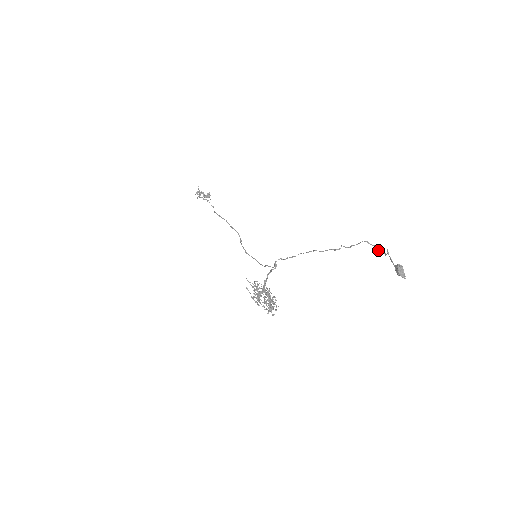
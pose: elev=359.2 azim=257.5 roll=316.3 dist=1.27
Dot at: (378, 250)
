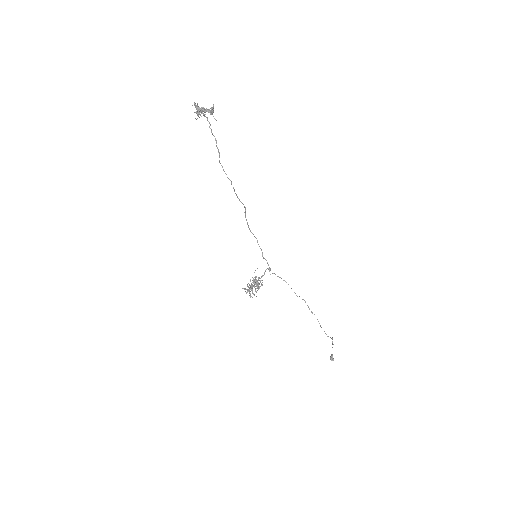
Dot at: (332, 338)
